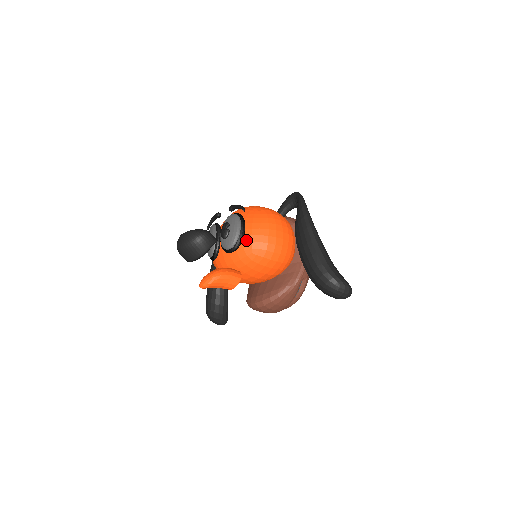
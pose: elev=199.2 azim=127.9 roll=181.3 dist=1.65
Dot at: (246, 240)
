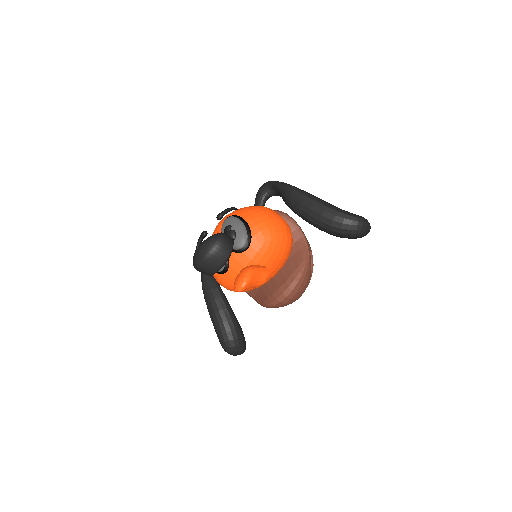
Dot at: (254, 231)
